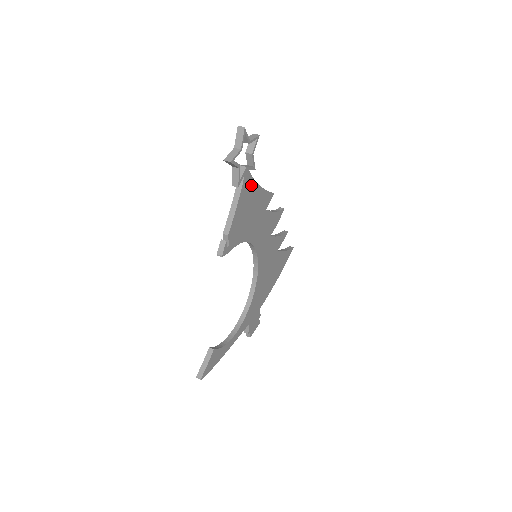
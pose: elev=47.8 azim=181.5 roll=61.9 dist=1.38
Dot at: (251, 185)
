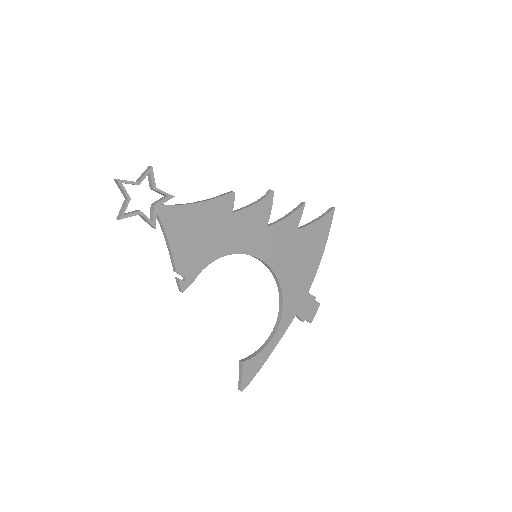
Dot at: (179, 212)
